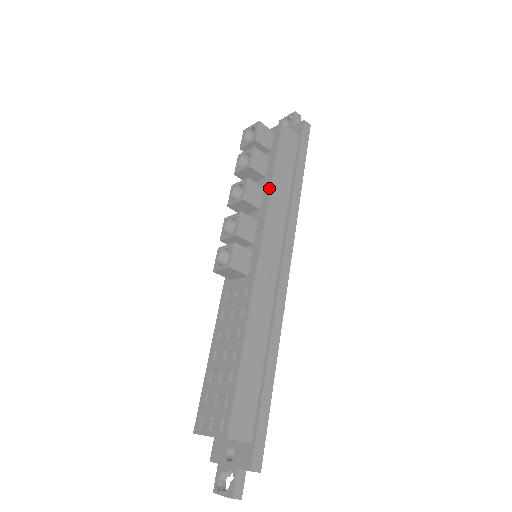
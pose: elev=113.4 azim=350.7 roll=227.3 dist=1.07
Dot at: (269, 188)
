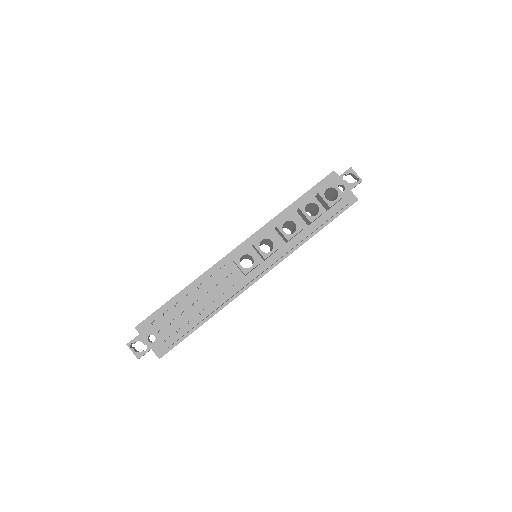
Dot at: (303, 238)
